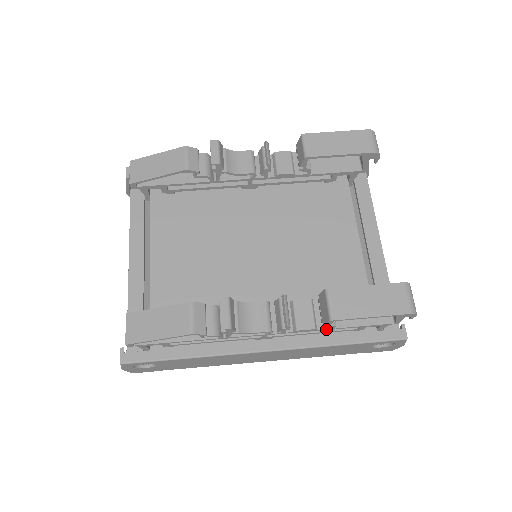
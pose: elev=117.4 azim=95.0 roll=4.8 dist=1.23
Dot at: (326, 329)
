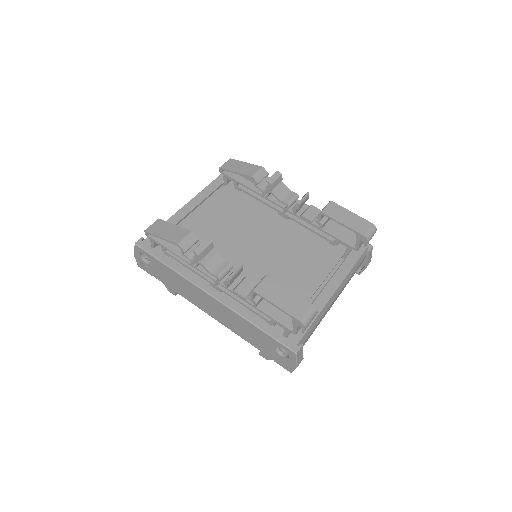
Dot at: (251, 304)
